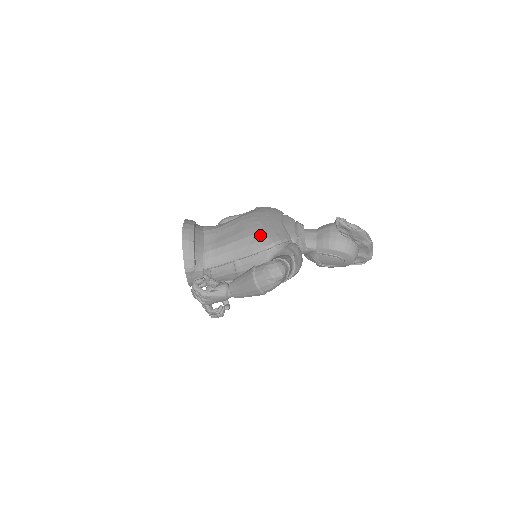
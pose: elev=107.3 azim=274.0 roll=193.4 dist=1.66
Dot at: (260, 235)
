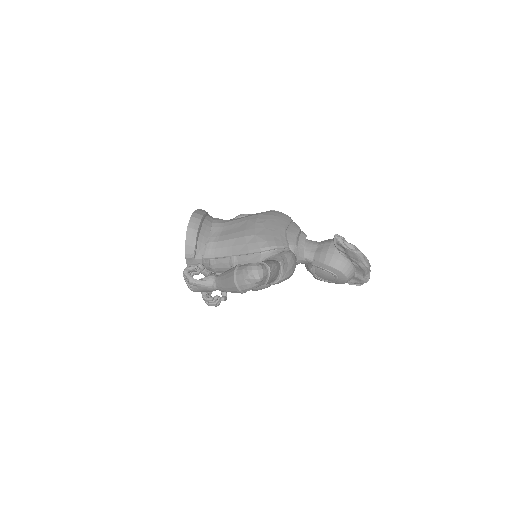
Dot at: (259, 237)
